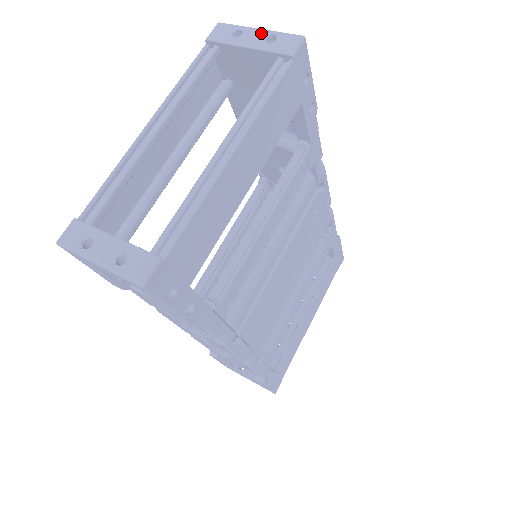
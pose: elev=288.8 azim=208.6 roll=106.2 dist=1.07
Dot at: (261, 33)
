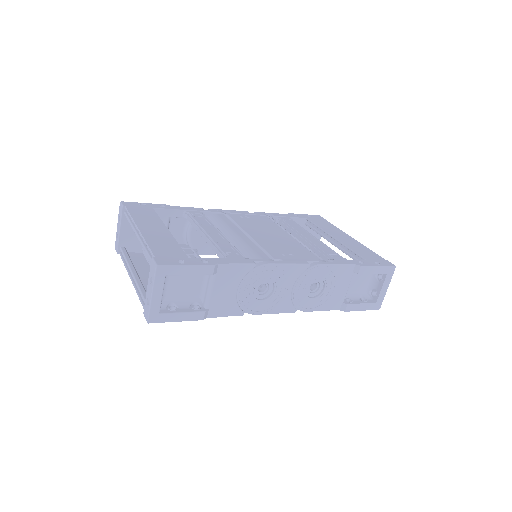
Dot at: (118, 224)
